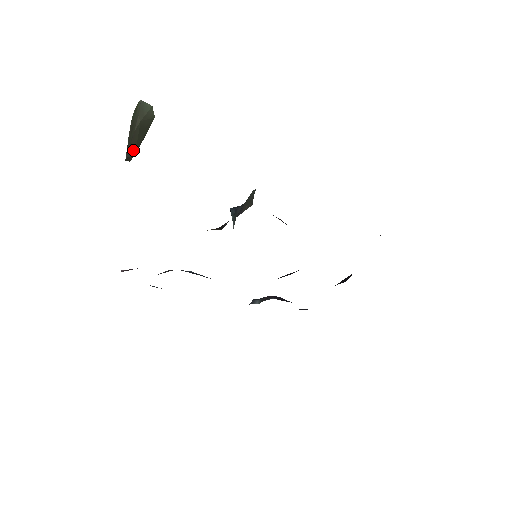
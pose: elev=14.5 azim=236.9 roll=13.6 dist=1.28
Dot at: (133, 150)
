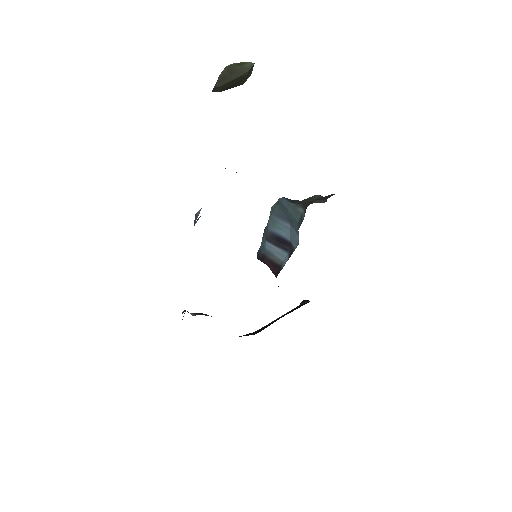
Dot at: (224, 87)
